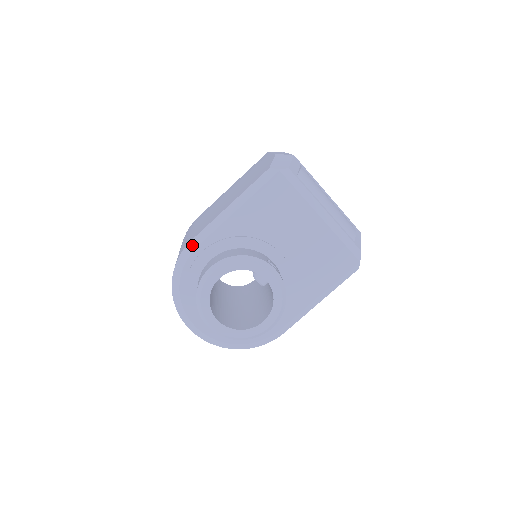
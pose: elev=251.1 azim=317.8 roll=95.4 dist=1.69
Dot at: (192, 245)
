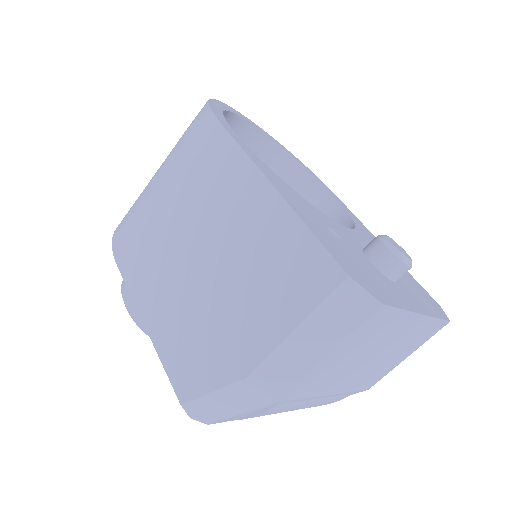
Dot at: occluded
